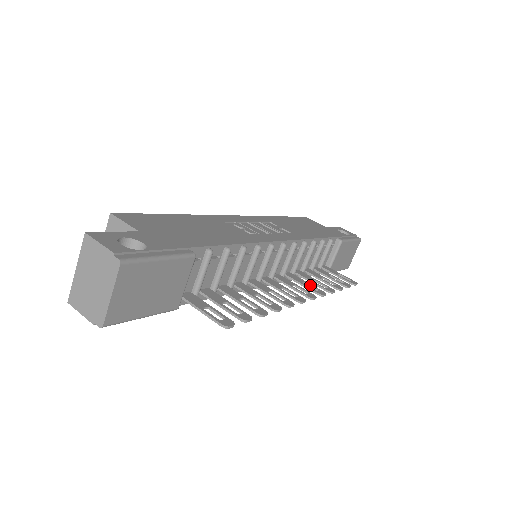
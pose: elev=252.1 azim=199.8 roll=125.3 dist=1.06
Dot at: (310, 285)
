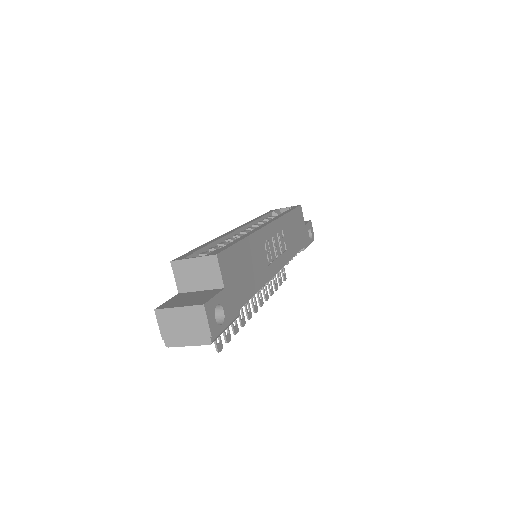
Dot at: (266, 286)
